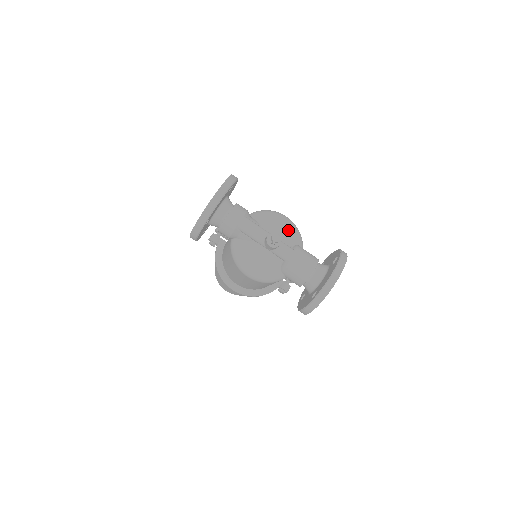
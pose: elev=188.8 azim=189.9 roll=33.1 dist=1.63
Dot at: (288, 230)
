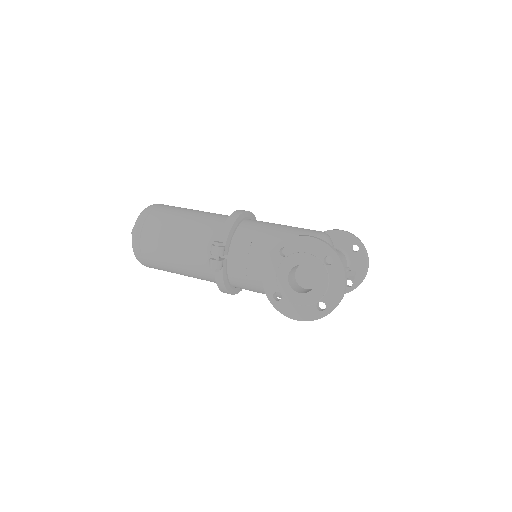
Dot at: occluded
